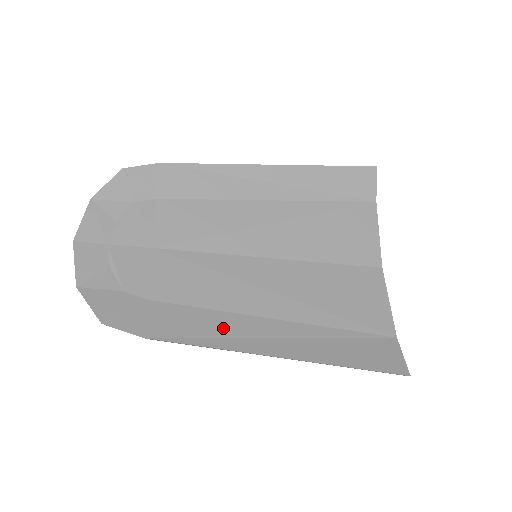
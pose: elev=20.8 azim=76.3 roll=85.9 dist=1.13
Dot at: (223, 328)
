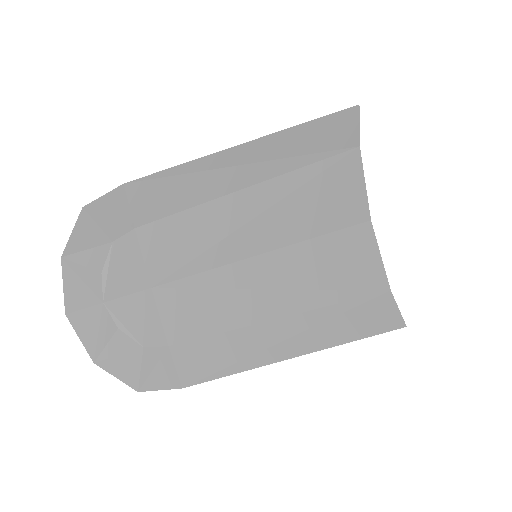
Dot at: (247, 346)
